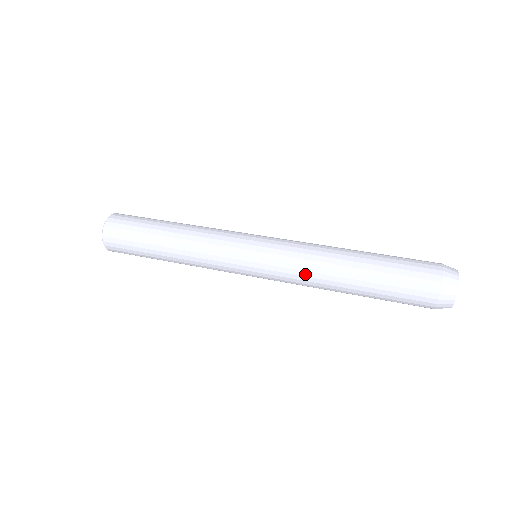
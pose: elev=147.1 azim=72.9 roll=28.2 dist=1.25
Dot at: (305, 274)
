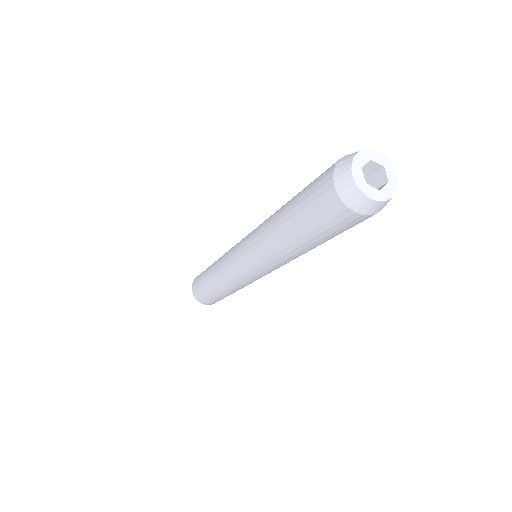
Dot at: (263, 251)
